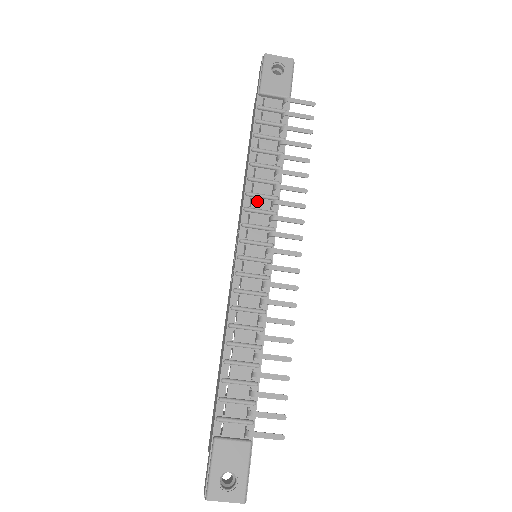
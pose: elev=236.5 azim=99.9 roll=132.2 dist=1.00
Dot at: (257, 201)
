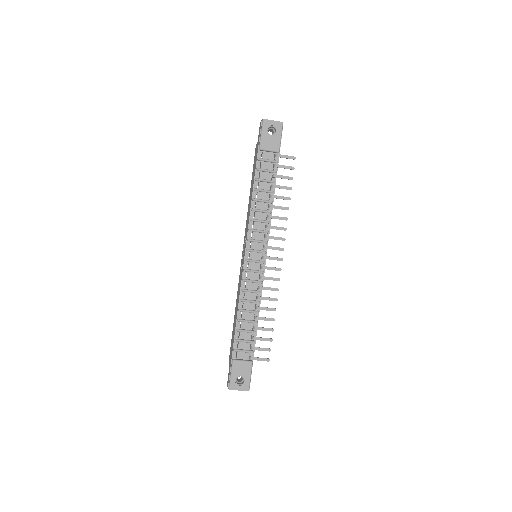
Dot at: (257, 224)
